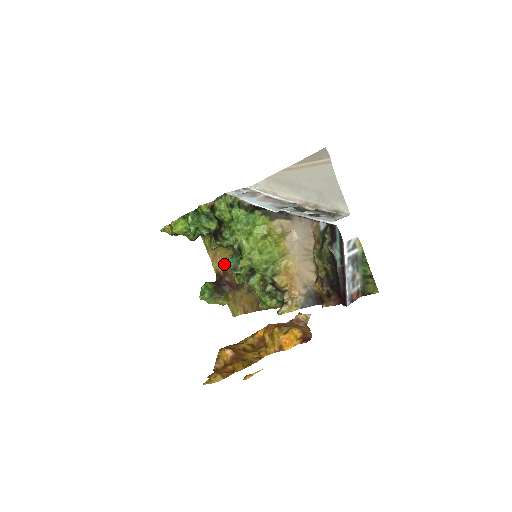
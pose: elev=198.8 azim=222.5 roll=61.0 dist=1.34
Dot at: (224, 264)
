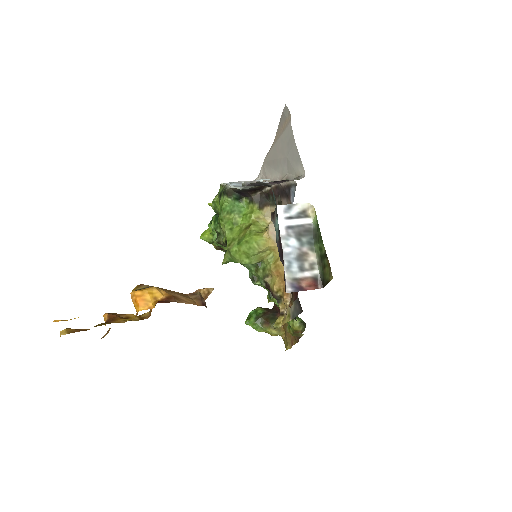
Dot at: occluded
